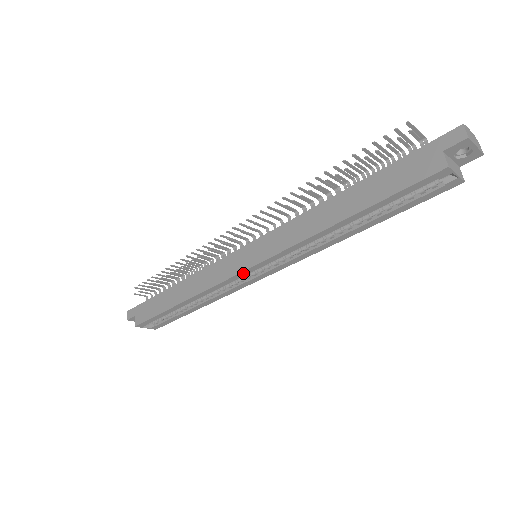
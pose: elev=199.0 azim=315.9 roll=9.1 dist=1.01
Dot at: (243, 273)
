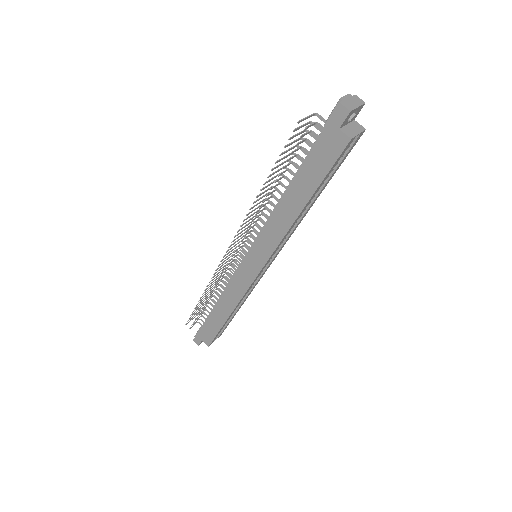
Dot at: (258, 275)
